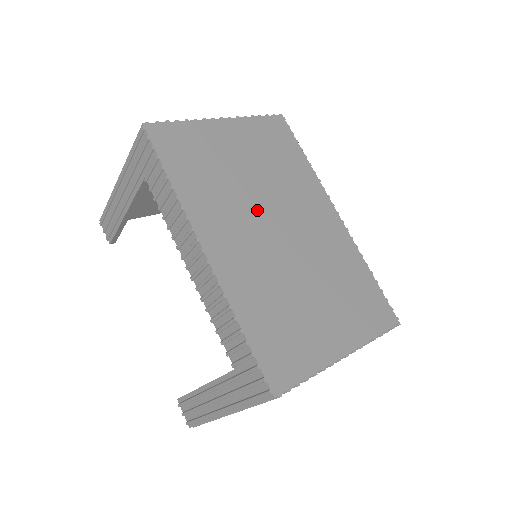
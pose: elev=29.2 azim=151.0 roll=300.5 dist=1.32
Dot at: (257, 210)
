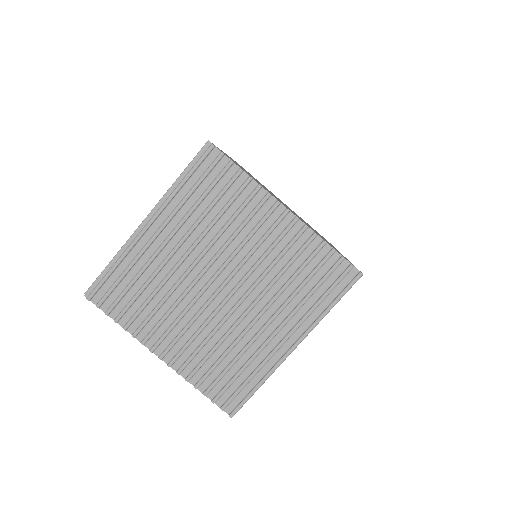
Dot at: occluded
